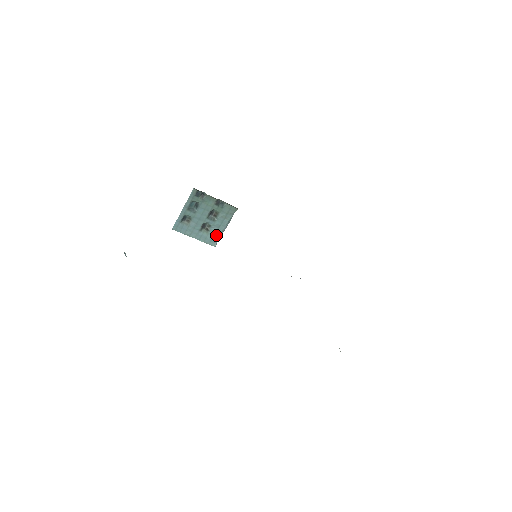
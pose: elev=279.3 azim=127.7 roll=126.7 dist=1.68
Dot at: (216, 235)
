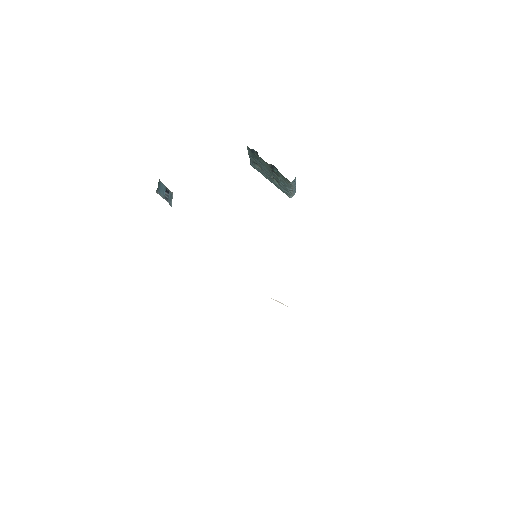
Dot at: (286, 190)
